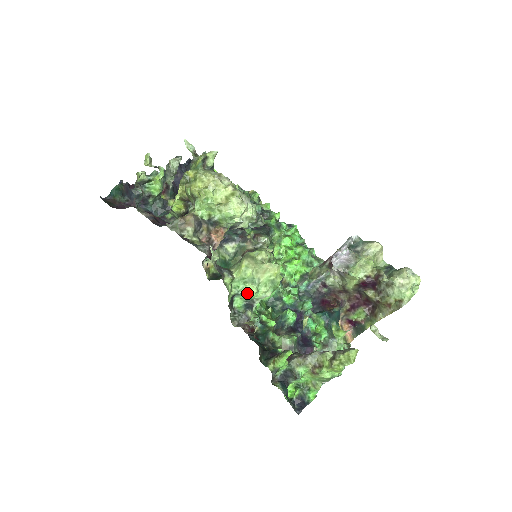
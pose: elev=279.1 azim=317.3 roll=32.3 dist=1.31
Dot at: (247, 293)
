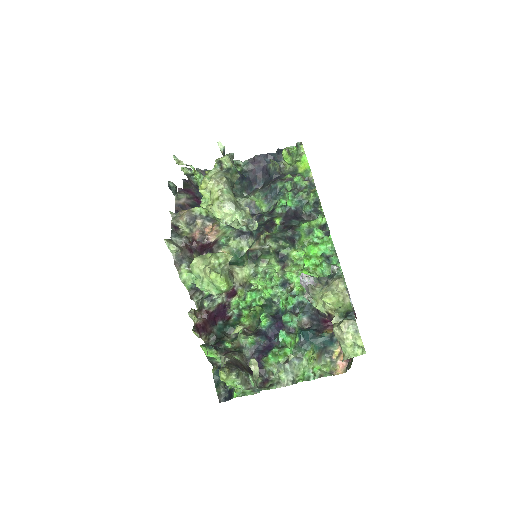
Dot at: (196, 286)
